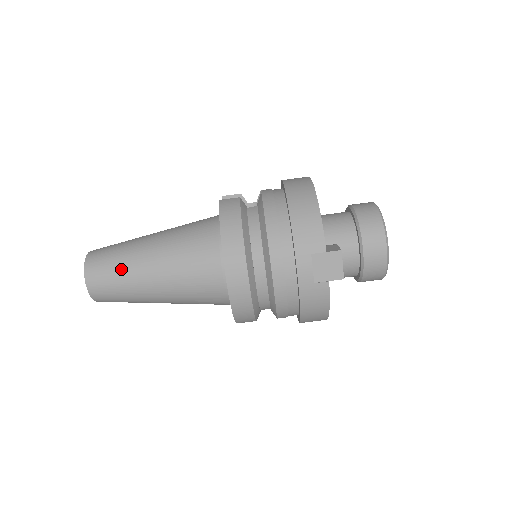
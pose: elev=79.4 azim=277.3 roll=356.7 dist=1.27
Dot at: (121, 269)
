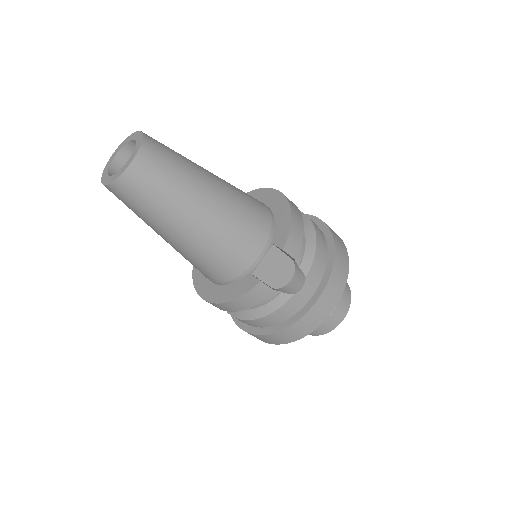
Dot at: (142, 217)
